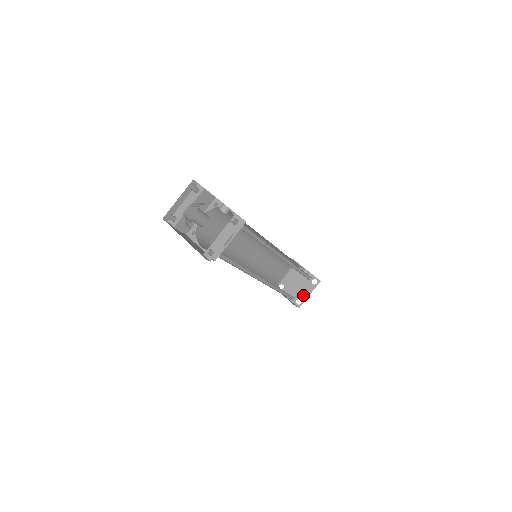
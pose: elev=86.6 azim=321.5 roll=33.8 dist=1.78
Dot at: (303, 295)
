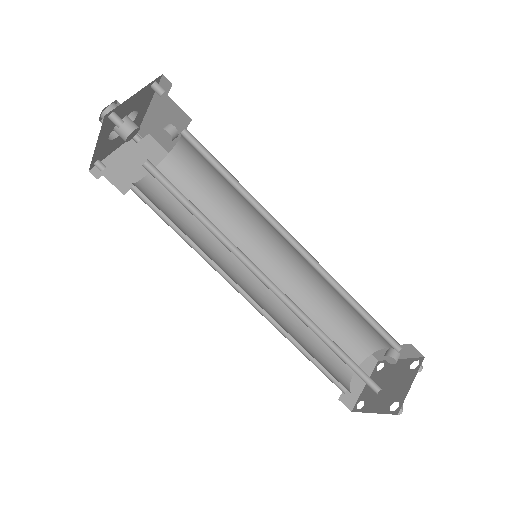
Dot at: (400, 392)
